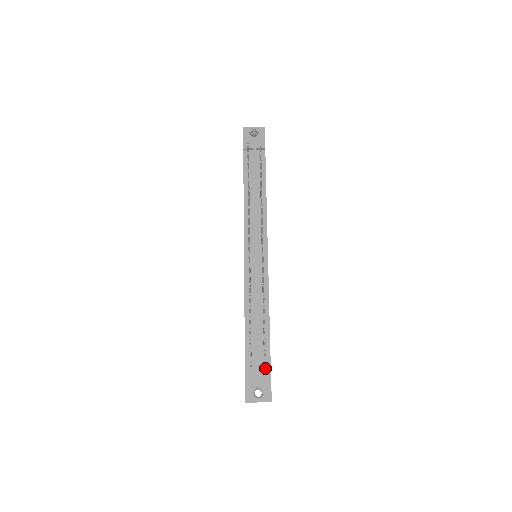
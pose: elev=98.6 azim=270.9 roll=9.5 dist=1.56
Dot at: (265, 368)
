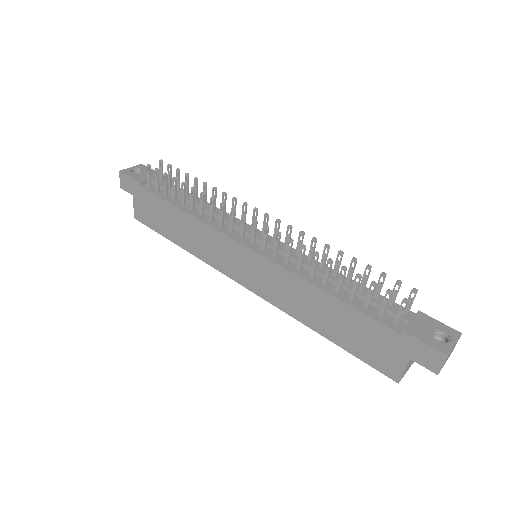
Dot at: (409, 316)
